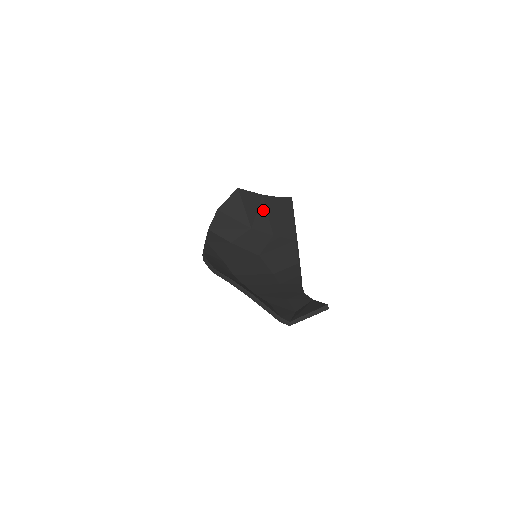
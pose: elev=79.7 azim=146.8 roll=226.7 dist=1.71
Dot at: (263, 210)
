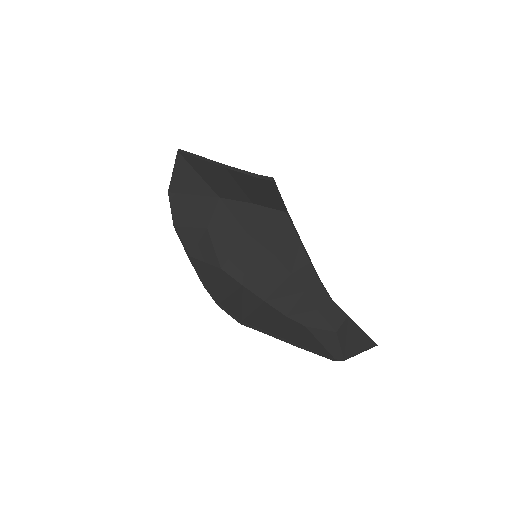
Dot at: (231, 182)
